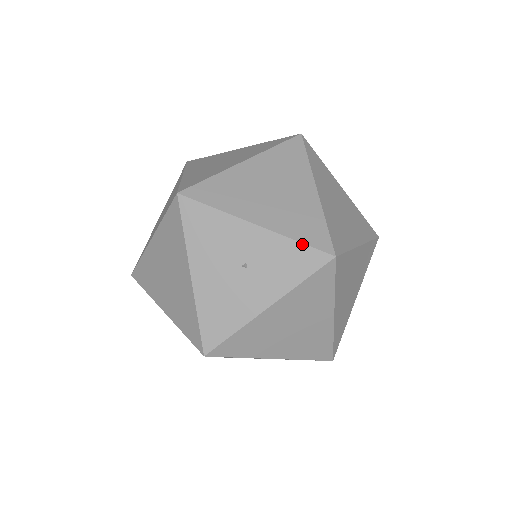
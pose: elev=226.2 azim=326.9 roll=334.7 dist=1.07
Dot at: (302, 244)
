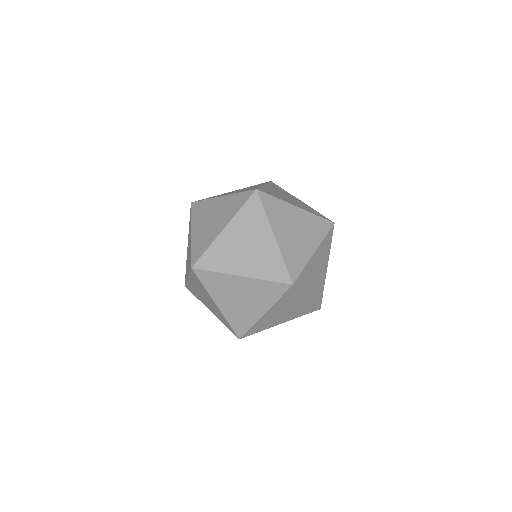
Dot at: occluded
